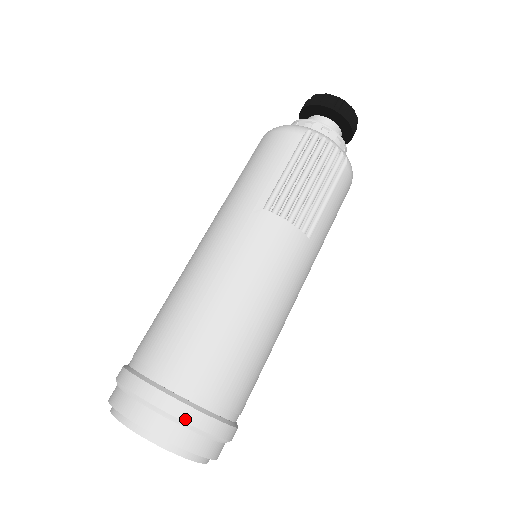
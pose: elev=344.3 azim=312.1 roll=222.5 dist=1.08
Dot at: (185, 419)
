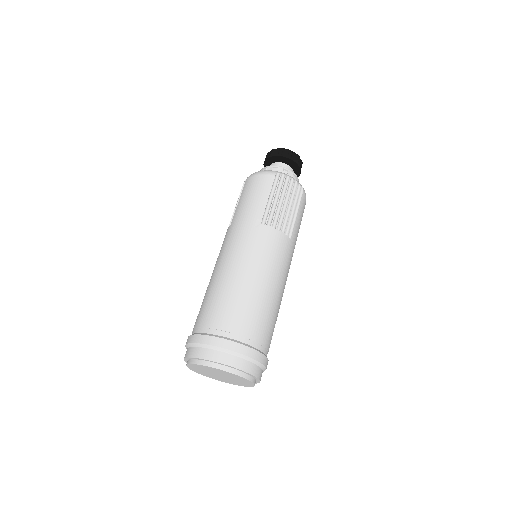
Dot at: (243, 353)
